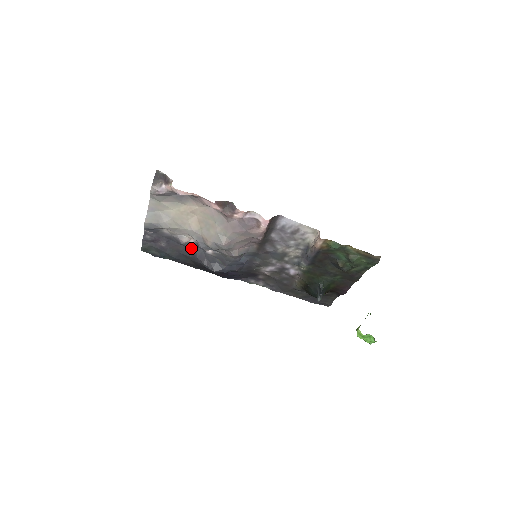
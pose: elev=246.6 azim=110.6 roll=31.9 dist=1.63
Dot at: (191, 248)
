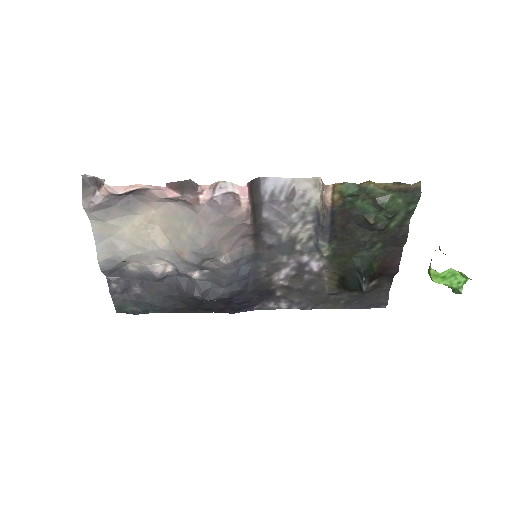
Dot at: (173, 282)
